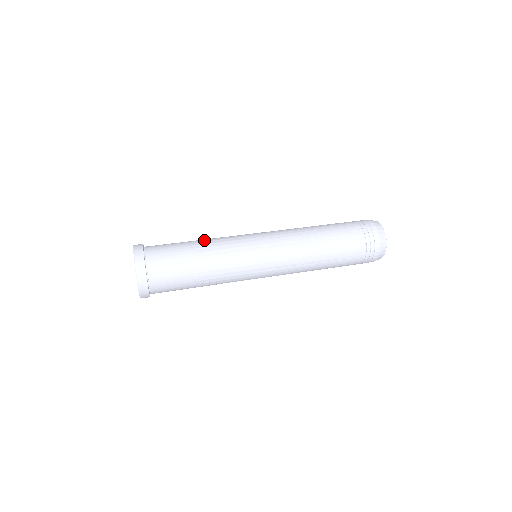
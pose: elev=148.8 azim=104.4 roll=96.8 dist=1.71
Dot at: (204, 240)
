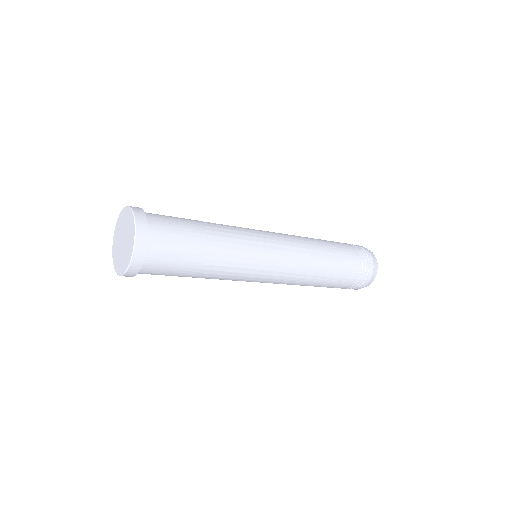
Dot at: (211, 223)
